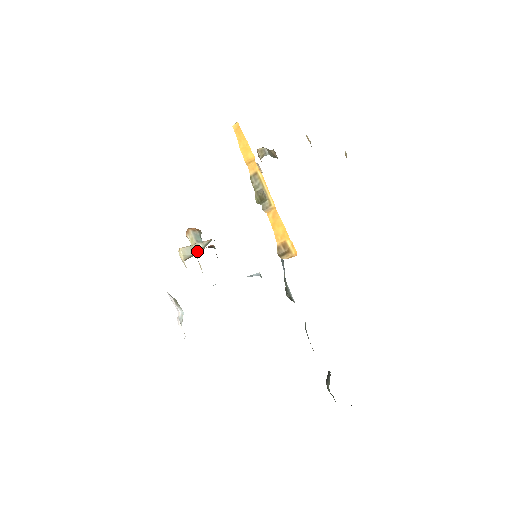
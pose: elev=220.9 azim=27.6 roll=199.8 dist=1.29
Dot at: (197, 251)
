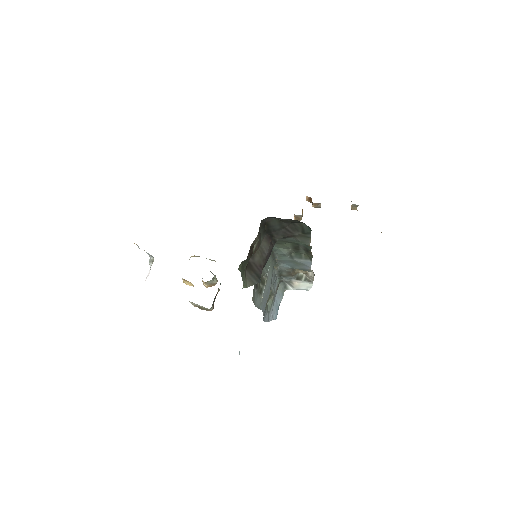
Dot at: (206, 258)
